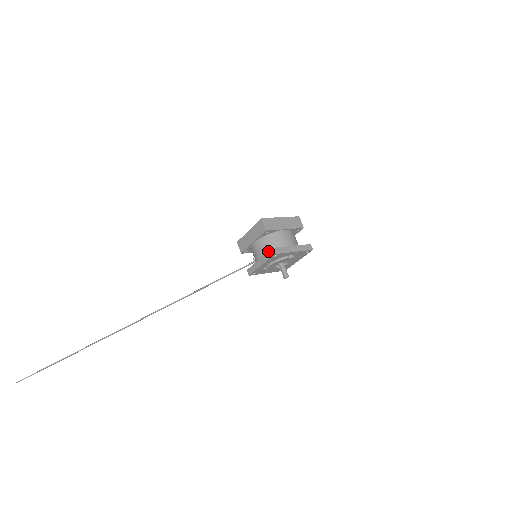
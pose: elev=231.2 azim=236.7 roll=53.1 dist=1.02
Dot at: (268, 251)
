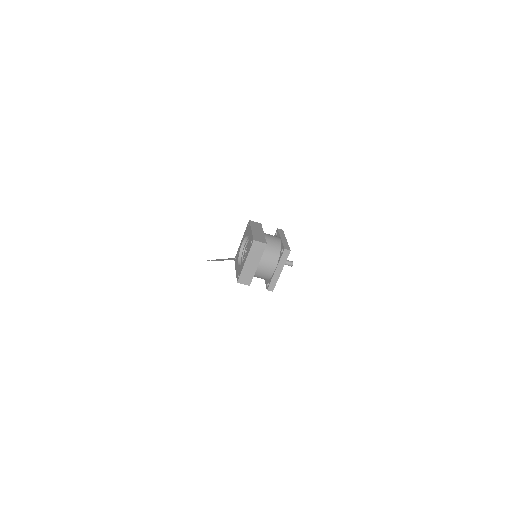
Dot at: (266, 287)
